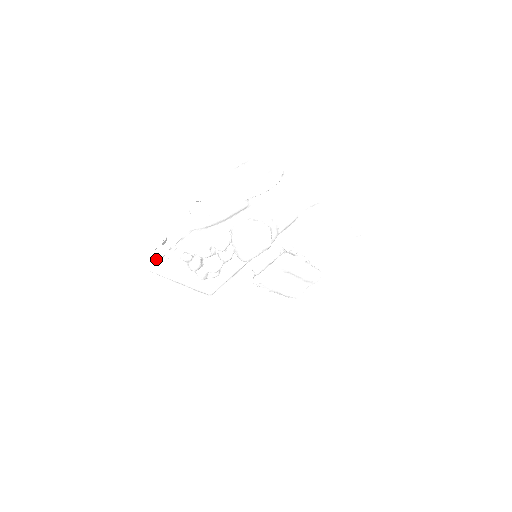
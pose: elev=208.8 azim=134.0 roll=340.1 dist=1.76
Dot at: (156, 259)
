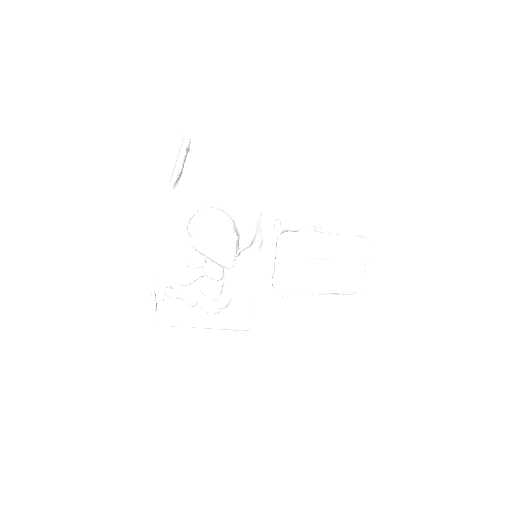
Dot at: (152, 309)
